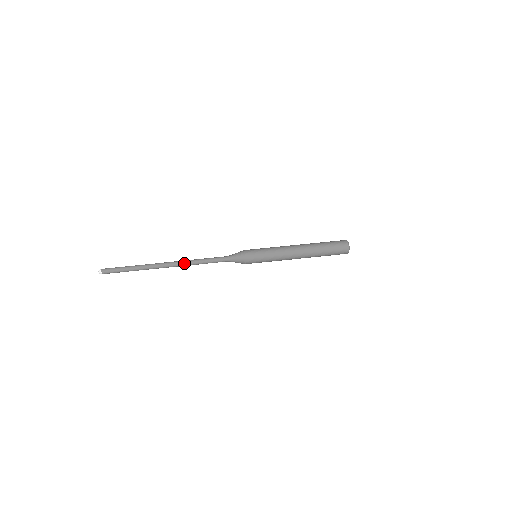
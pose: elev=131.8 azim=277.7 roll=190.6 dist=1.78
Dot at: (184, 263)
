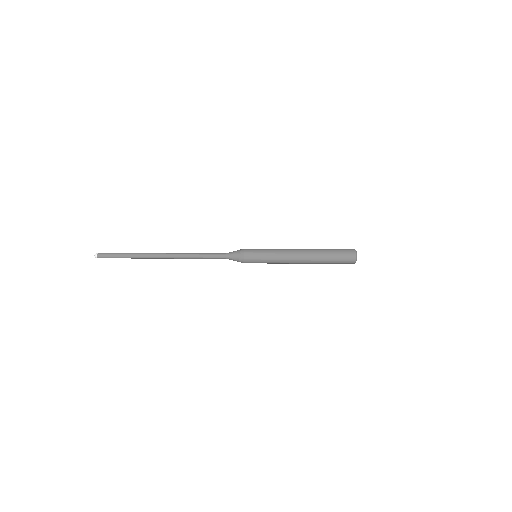
Dot at: (181, 253)
